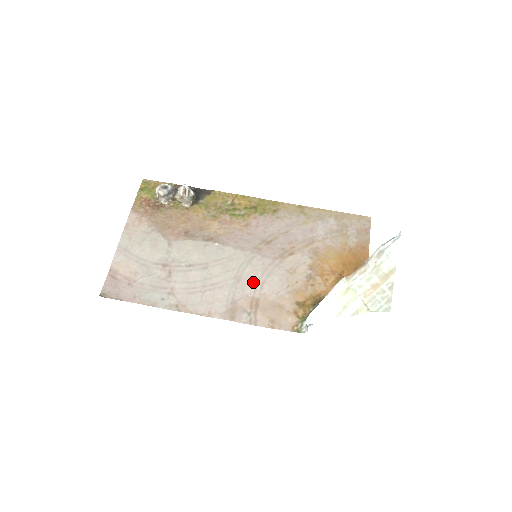
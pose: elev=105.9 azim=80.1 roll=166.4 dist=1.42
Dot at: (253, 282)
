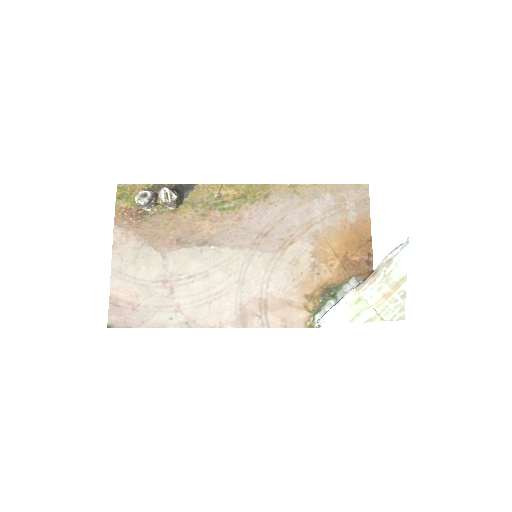
Dot at: (258, 282)
